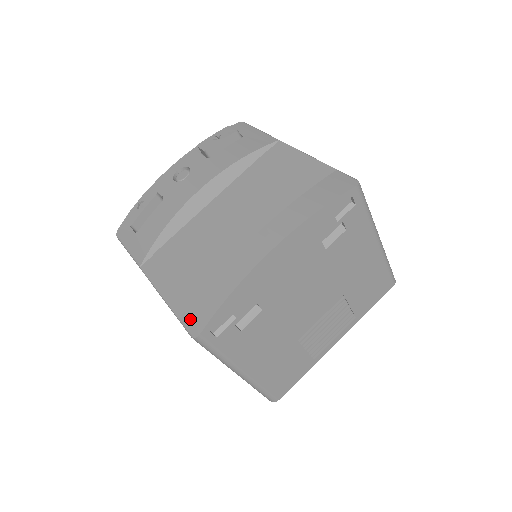
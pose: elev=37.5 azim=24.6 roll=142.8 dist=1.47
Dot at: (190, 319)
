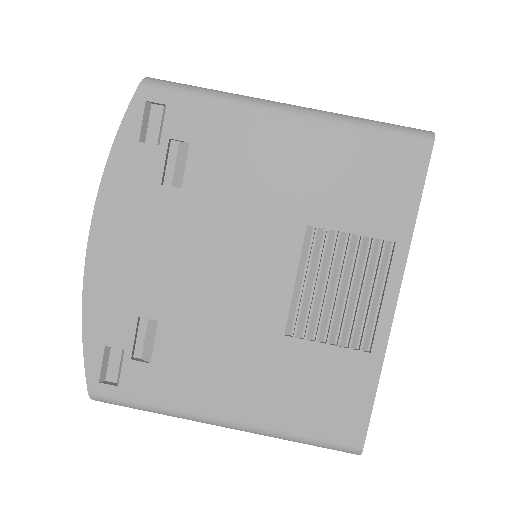
Dot at: occluded
